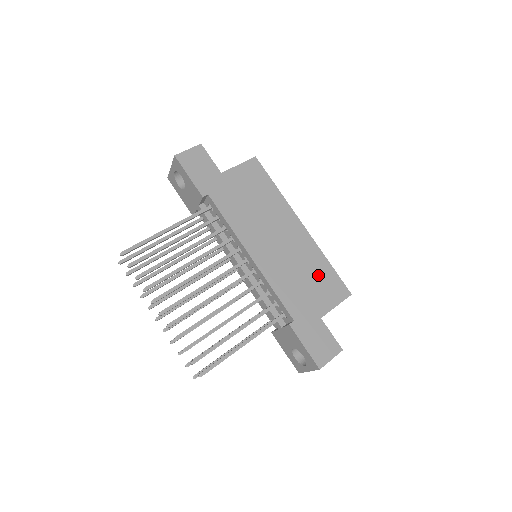
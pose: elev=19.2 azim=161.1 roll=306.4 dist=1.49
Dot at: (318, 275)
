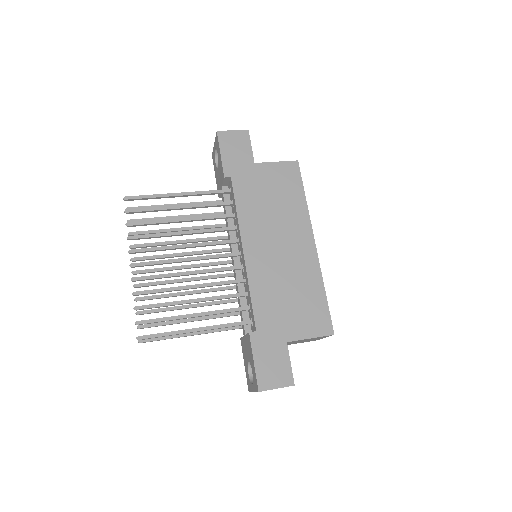
Dot at: (306, 299)
